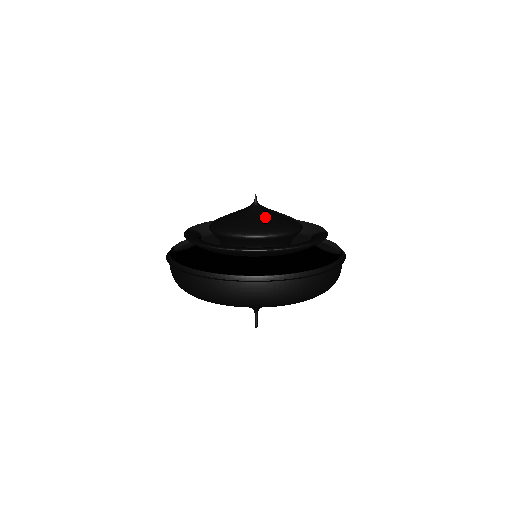
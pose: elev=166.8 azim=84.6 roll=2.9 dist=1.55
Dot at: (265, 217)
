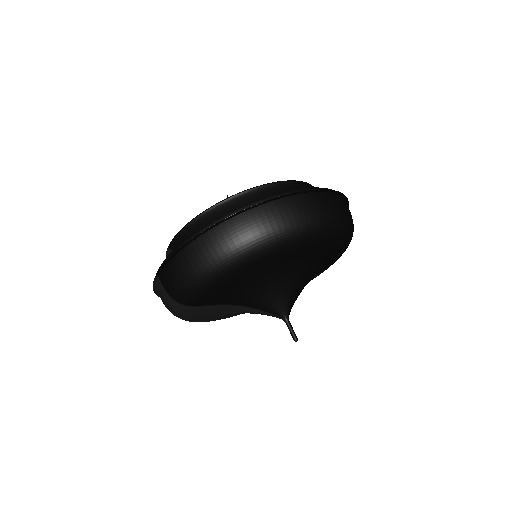
Dot at: occluded
